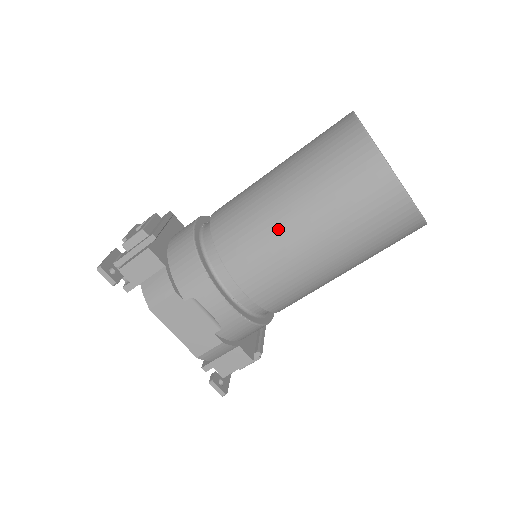
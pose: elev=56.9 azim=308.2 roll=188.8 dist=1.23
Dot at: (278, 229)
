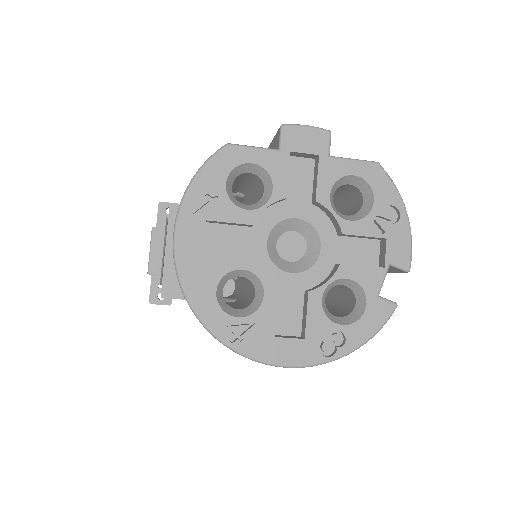
Dot at: occluded
